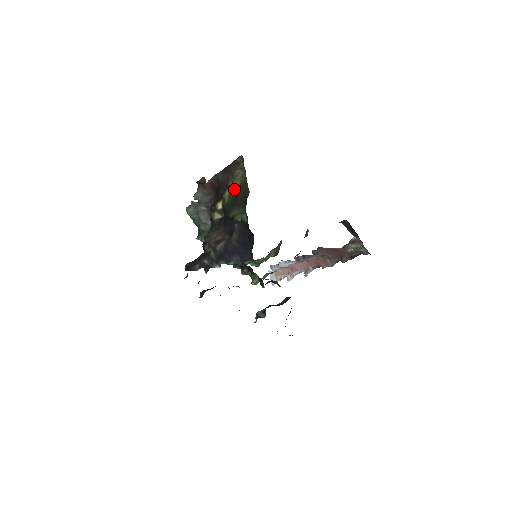
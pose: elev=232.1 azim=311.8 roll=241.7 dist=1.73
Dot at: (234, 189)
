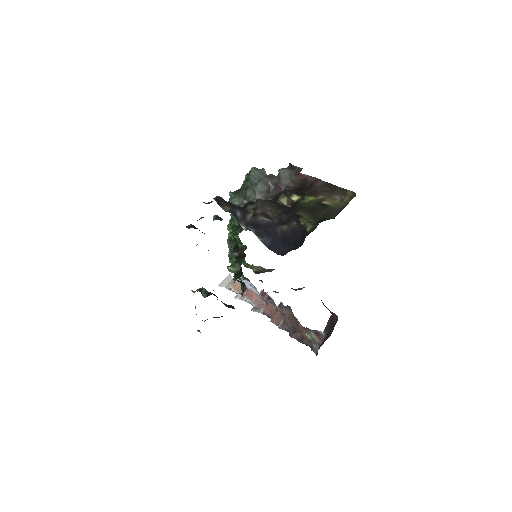
Dot at: (321, 203)
